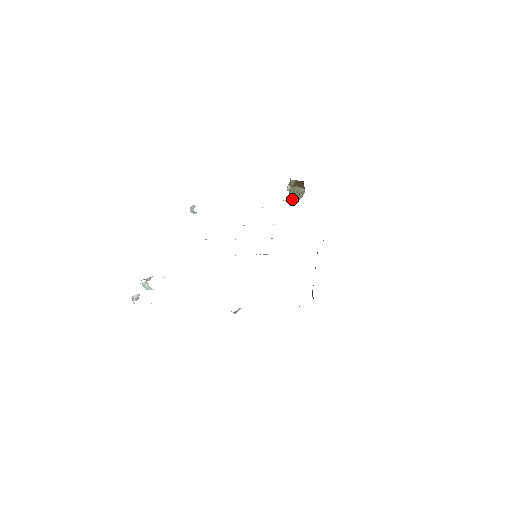
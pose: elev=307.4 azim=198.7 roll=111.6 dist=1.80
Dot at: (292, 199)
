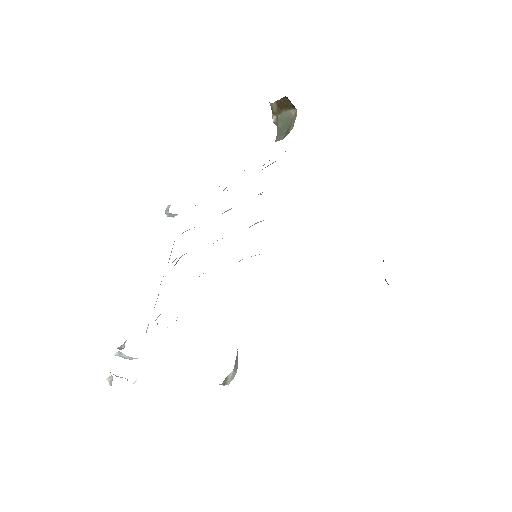
Dot at: (281, 136)
